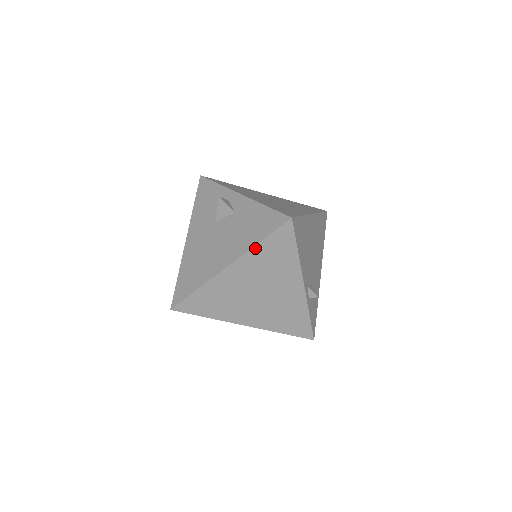
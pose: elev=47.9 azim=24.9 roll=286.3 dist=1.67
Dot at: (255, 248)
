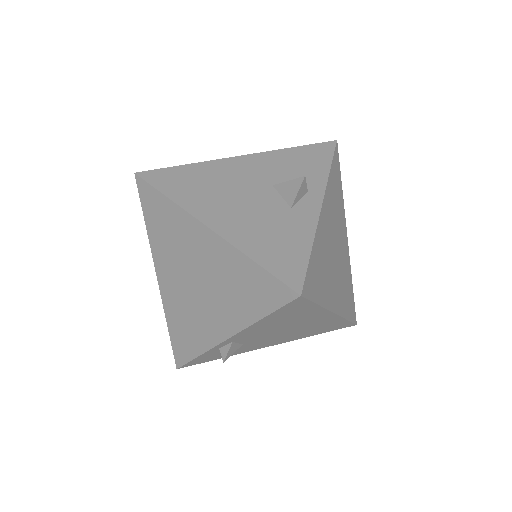
Dot at: (243, 256)
